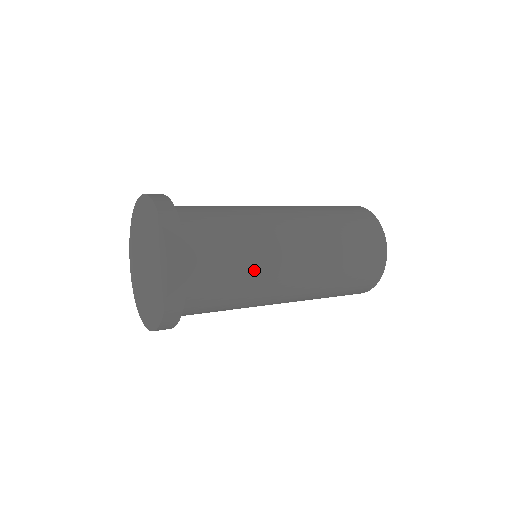
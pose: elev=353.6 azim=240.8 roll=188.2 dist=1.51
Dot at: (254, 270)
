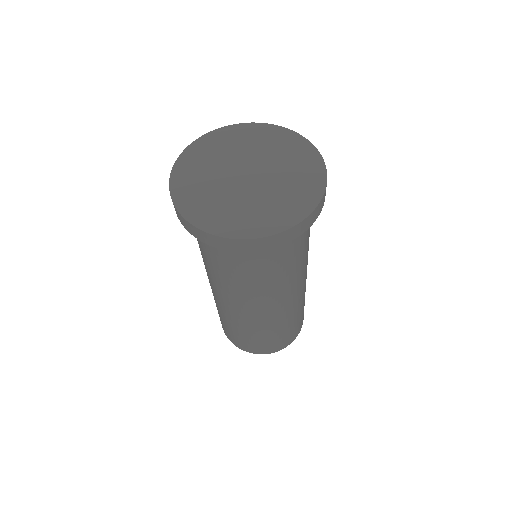
Dot at: (302, 262)
